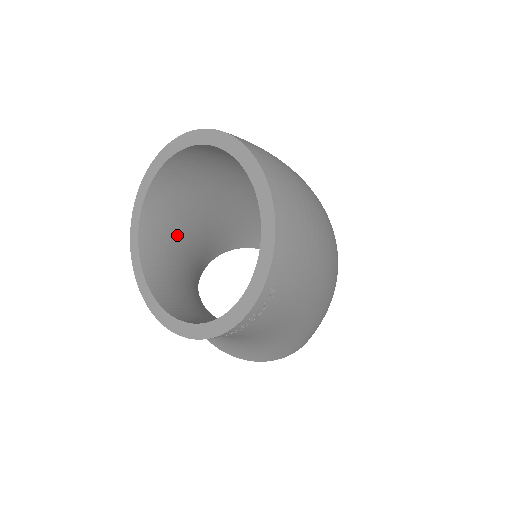
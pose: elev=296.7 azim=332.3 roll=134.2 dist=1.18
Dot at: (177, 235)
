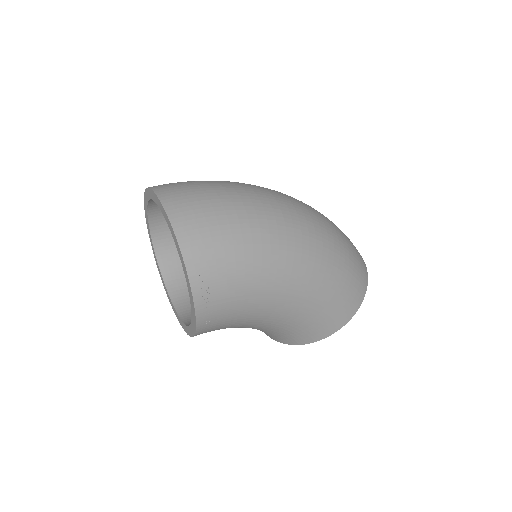
Dot at: occluded
